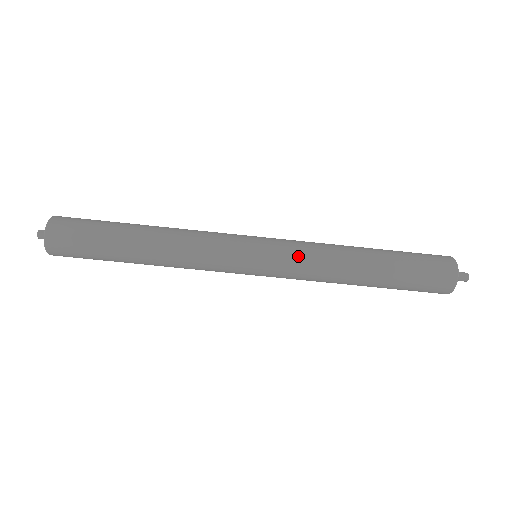
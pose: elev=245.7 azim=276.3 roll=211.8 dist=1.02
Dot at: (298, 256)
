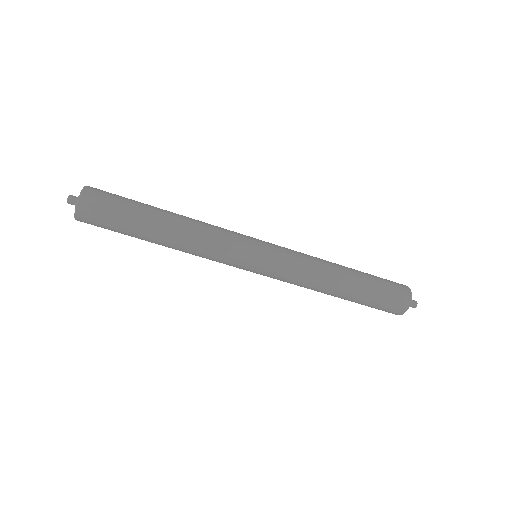
Dot at: (294, 256)
